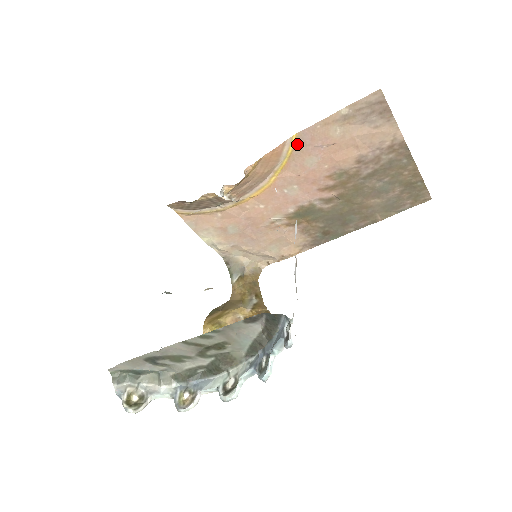
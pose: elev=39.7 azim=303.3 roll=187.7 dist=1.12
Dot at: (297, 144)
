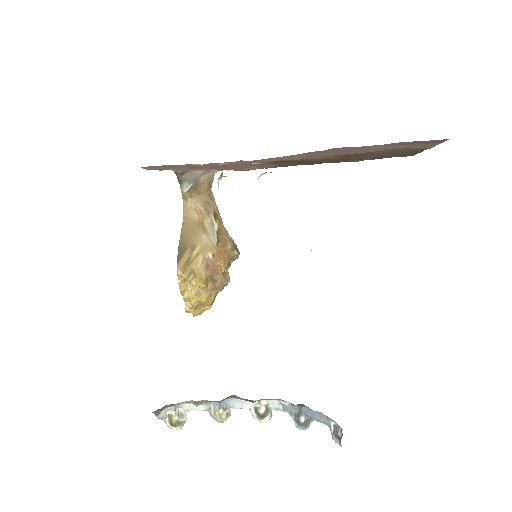
Dot at: (326, 150)
